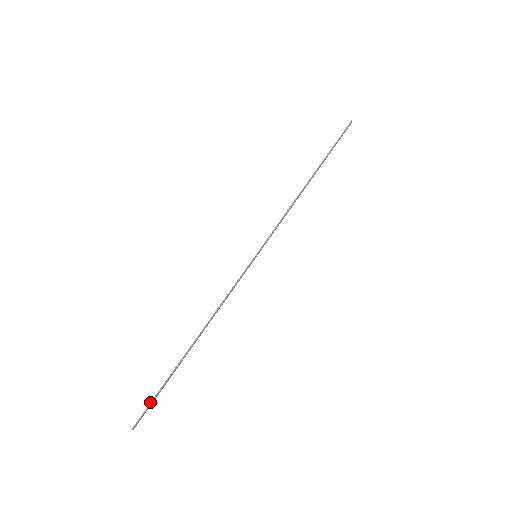
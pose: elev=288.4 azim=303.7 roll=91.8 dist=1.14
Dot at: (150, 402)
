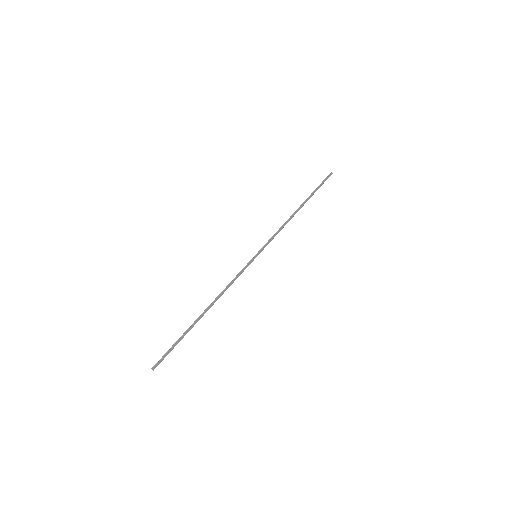
Dot at: (168, 350)
